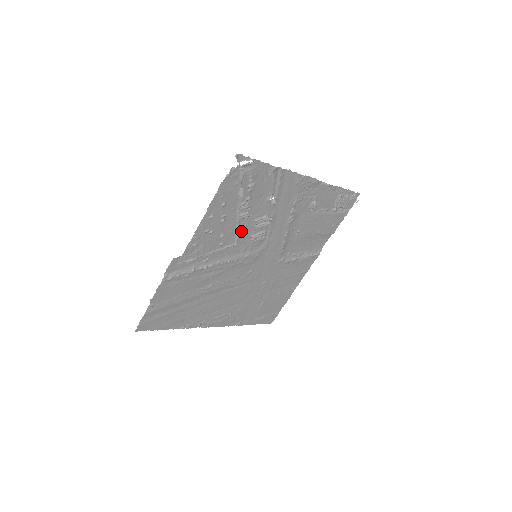
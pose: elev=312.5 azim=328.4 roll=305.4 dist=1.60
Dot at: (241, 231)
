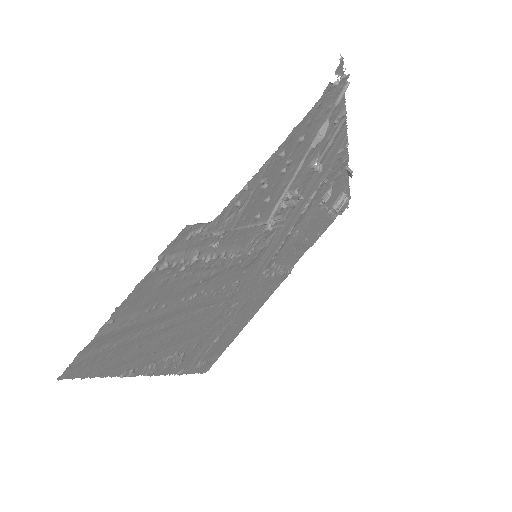
Dot at: occluded
